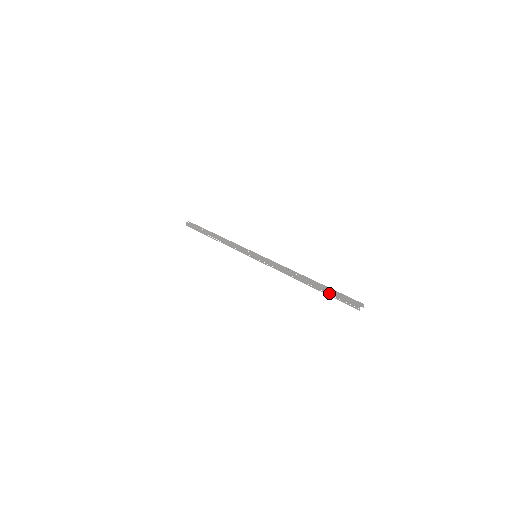
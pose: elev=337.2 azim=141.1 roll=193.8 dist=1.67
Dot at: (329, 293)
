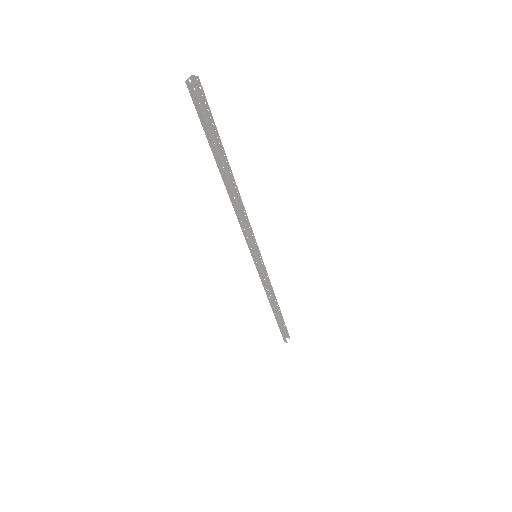
Dot at: (209, 141)
